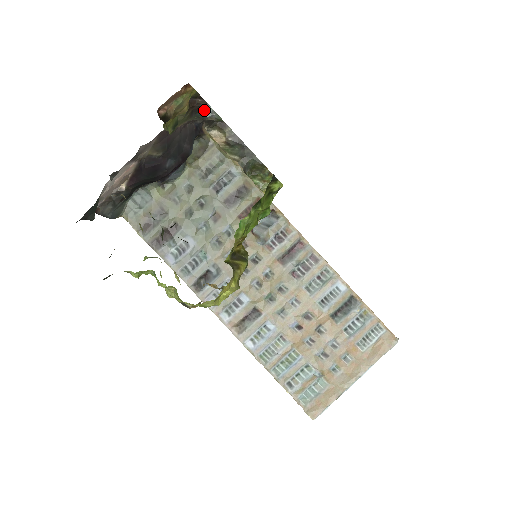
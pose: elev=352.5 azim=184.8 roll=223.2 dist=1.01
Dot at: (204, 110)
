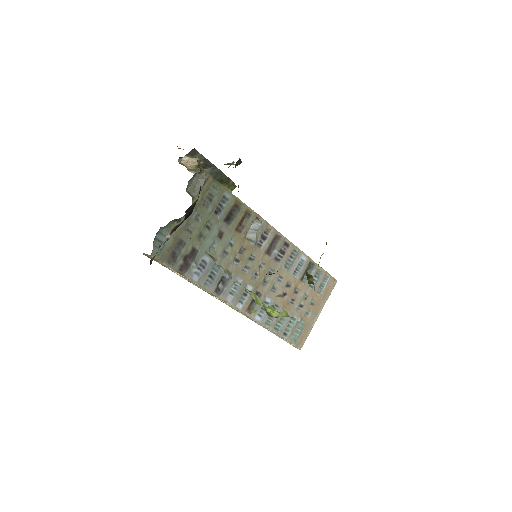
Dot at: occluded
